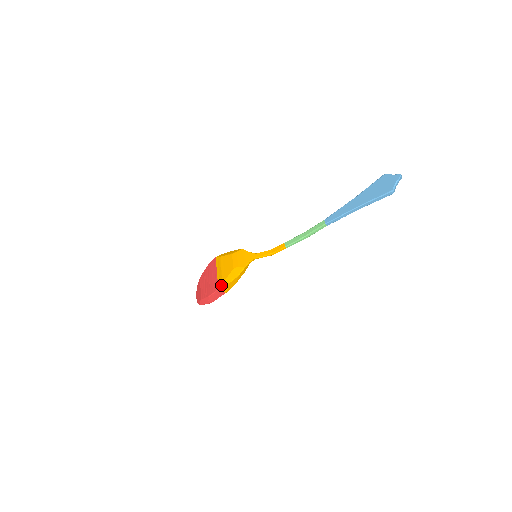
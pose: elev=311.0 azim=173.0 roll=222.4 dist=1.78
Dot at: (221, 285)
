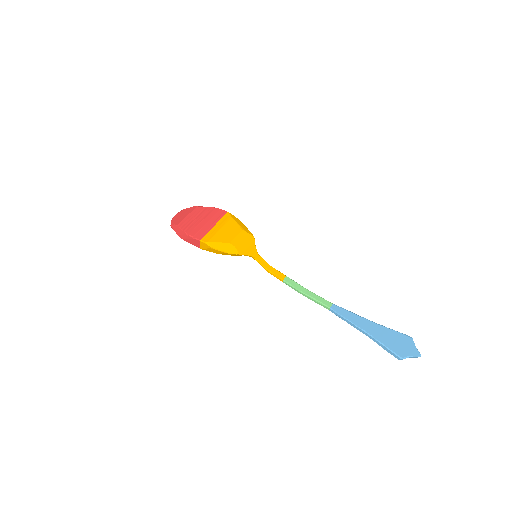
Dot at: (206, 241)
